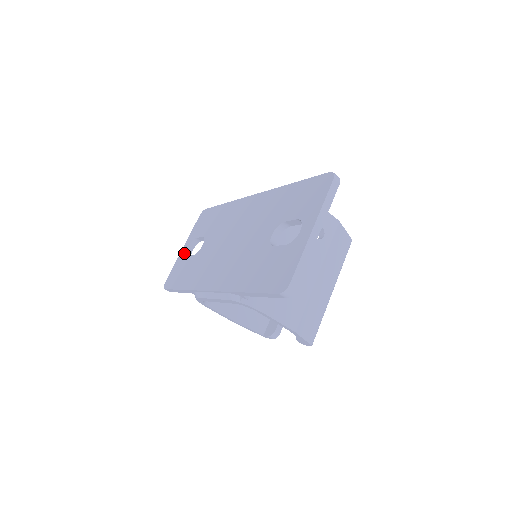
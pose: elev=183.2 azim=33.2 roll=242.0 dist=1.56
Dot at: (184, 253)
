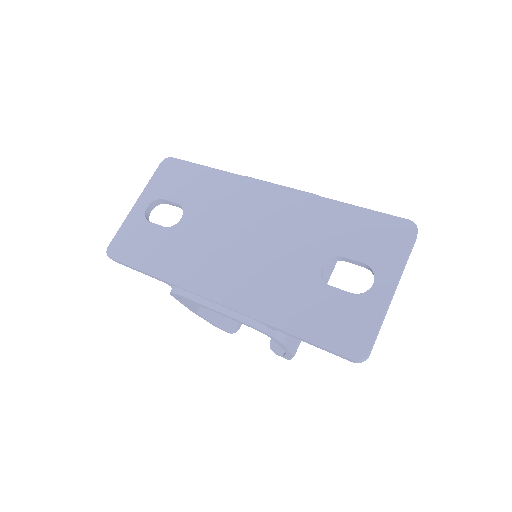
Dot at: (141, 214)
